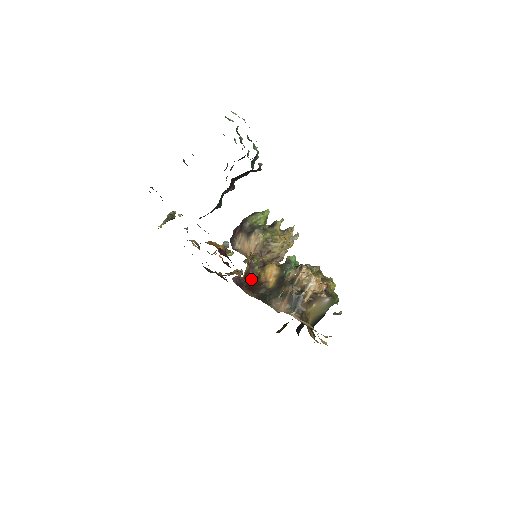
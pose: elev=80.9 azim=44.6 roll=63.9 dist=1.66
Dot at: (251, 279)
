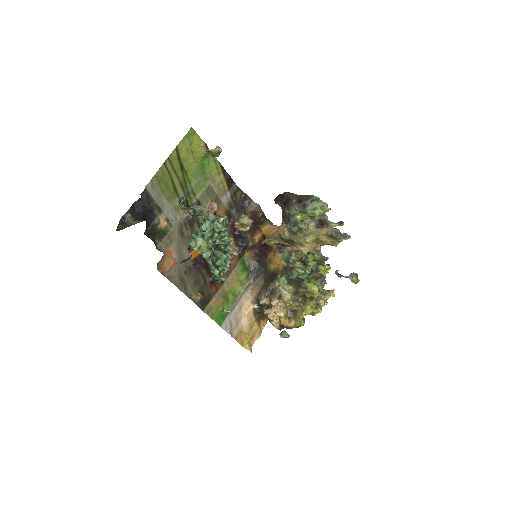
Dot at: (265, 245)
